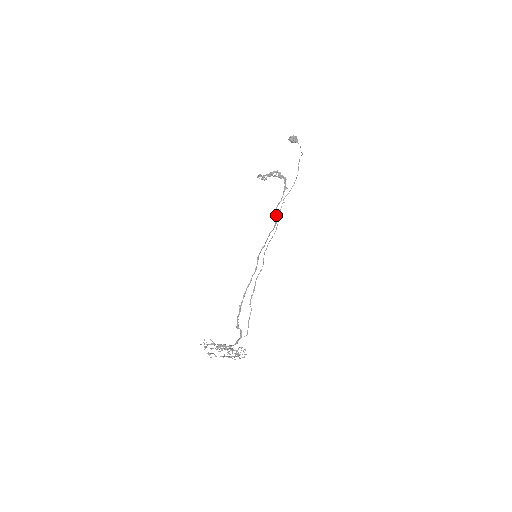
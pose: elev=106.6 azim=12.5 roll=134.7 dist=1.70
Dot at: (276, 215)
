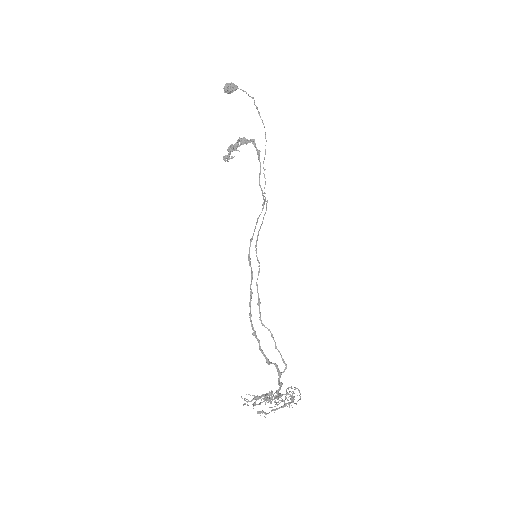
Dot at: occluded
